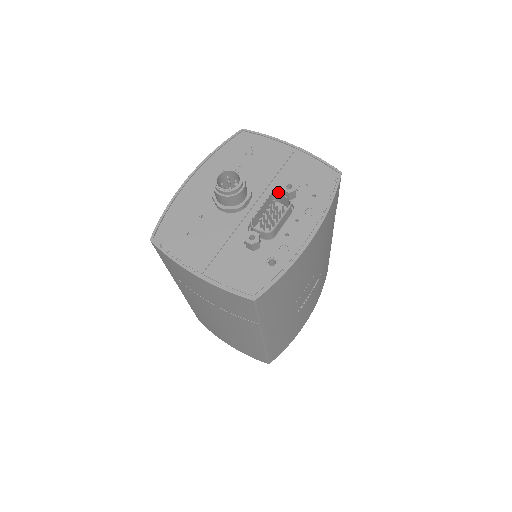
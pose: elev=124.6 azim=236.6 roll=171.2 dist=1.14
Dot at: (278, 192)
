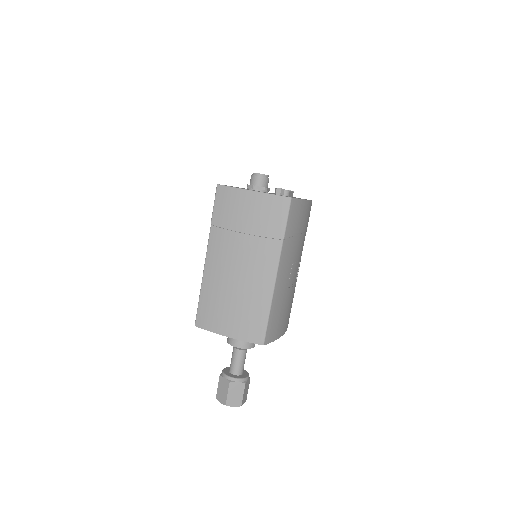
Dot at: occluded
